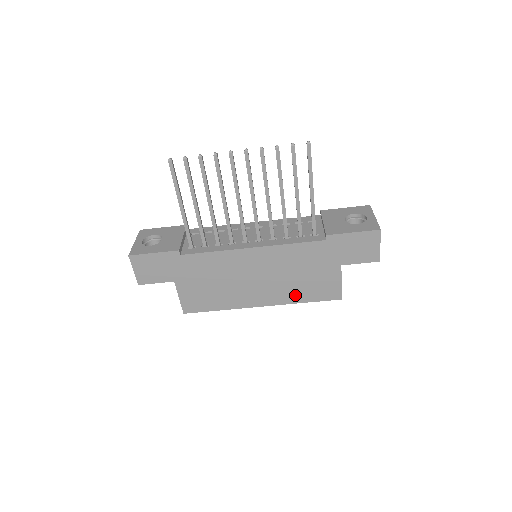
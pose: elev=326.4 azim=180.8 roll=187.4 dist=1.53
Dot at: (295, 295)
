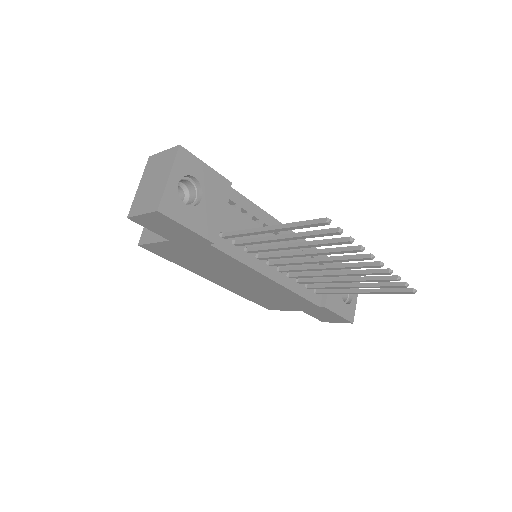
Dot at: (247, 295)
